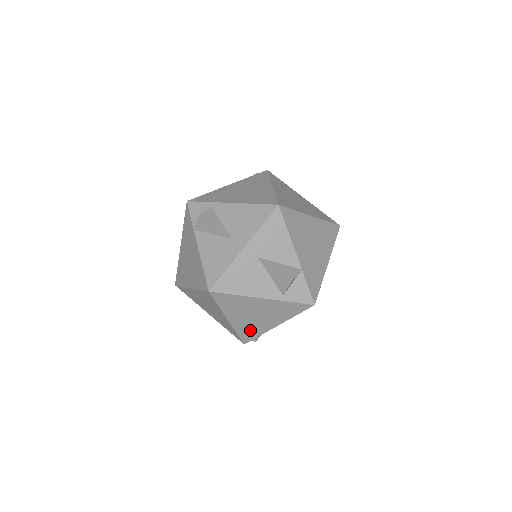
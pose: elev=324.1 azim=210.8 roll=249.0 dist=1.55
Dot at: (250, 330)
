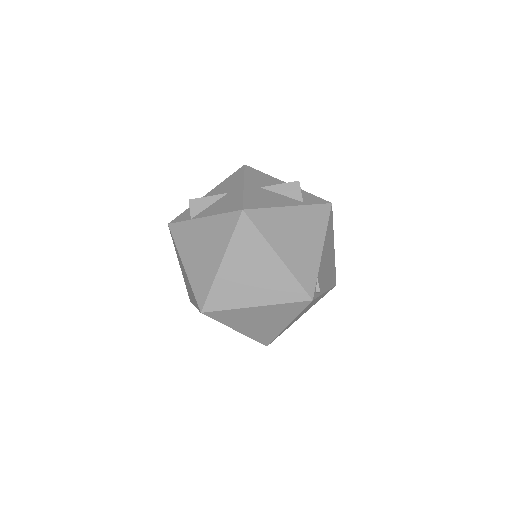
Dot at: (305, 268)
